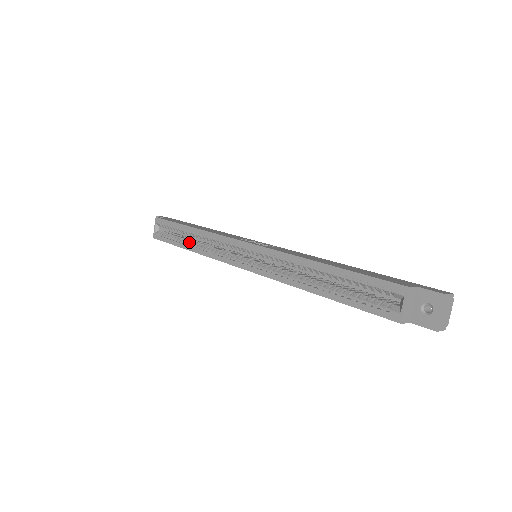
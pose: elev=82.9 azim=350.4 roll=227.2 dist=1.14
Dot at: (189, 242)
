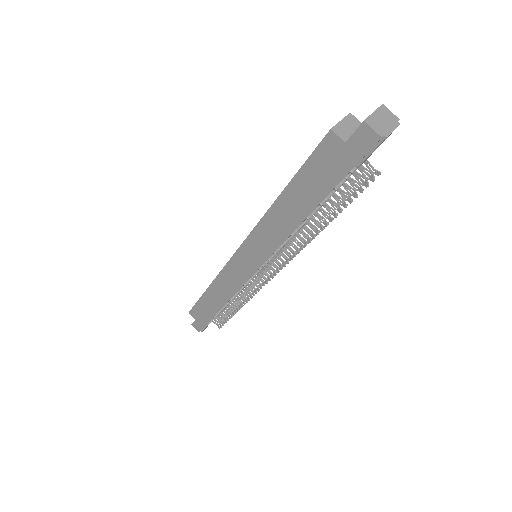
Dot at: occluded
